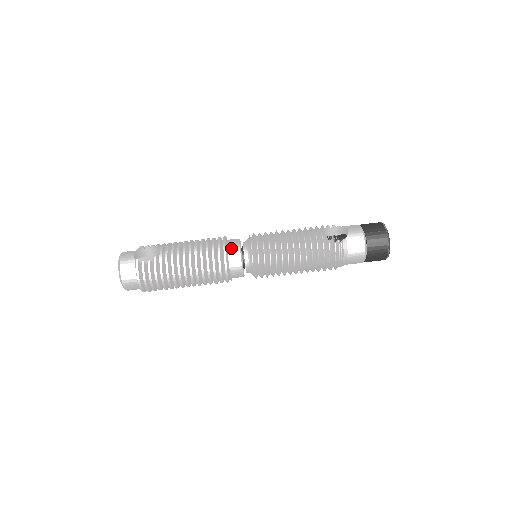
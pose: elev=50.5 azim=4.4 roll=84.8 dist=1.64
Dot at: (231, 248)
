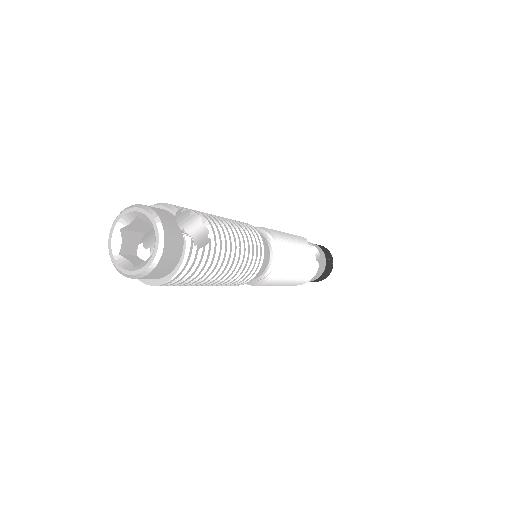
Dot at: occluded
